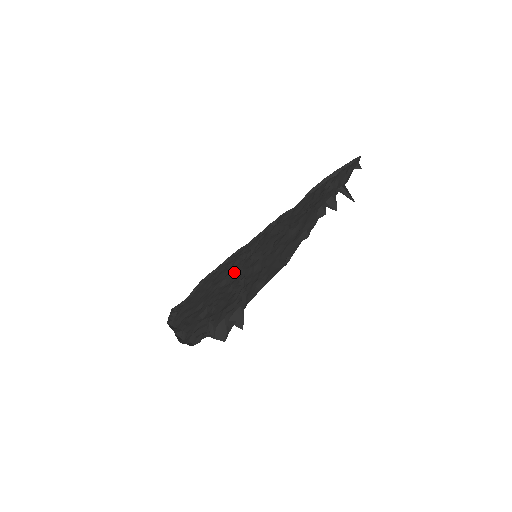
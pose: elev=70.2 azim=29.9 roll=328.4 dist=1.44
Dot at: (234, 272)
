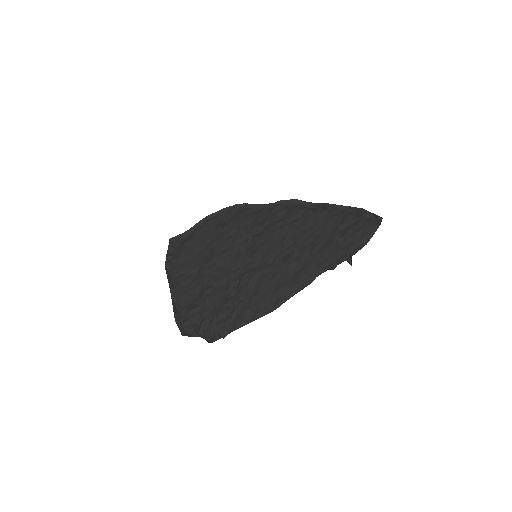
Dot at: (233, 256)
